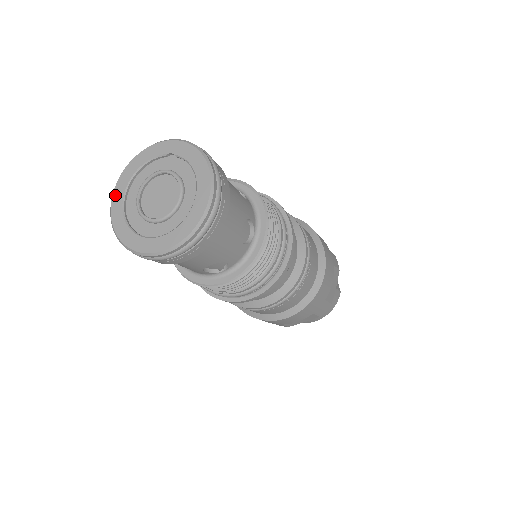
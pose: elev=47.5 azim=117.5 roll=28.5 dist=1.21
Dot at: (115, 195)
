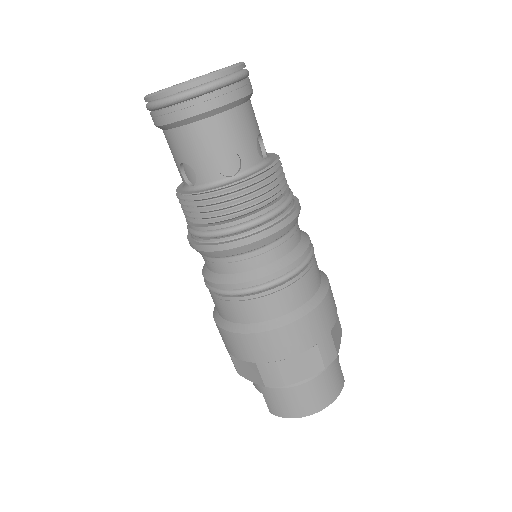
Dot at: occluded
